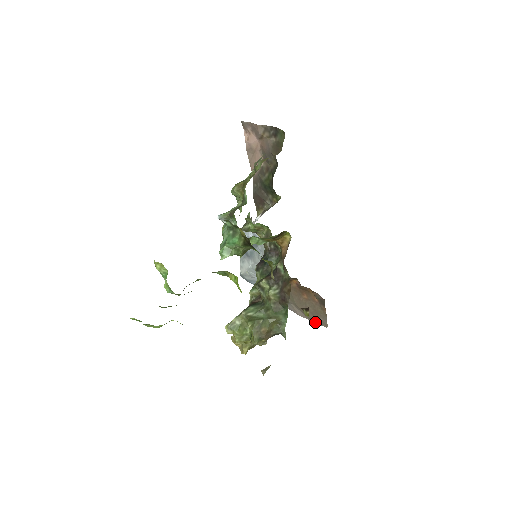
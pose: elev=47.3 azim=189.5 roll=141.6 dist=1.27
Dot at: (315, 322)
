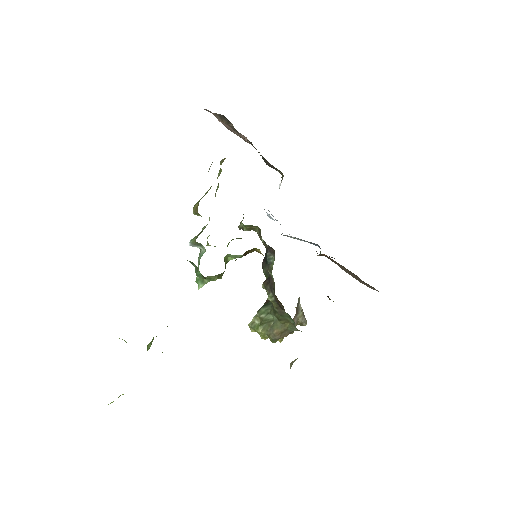
Dot at: occluded
